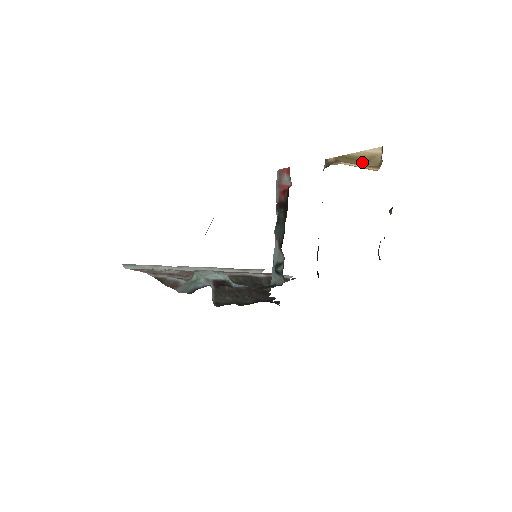
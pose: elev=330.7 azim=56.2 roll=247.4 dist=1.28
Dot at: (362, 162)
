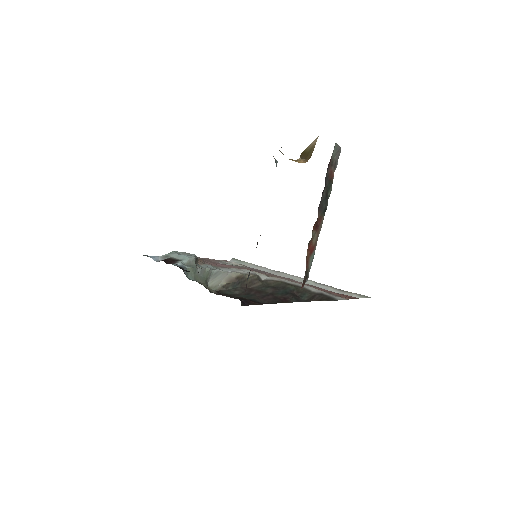
Dot at: (306, 156)
